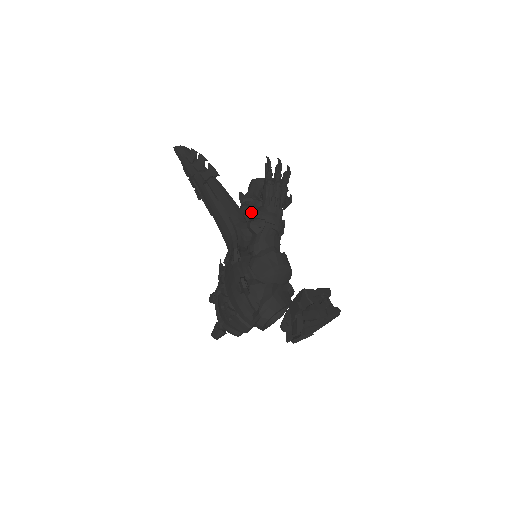
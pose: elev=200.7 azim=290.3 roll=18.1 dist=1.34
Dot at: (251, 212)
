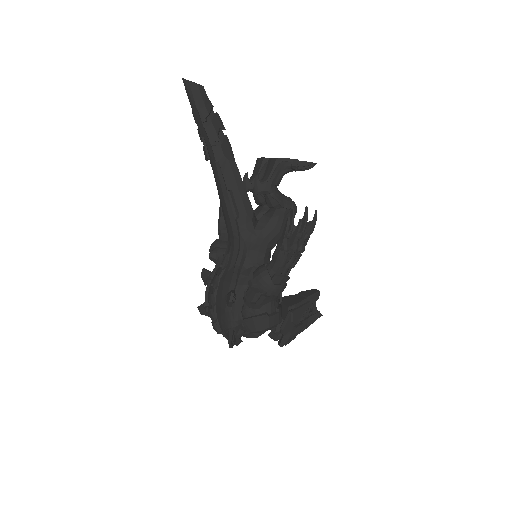
Dot at: occluded
